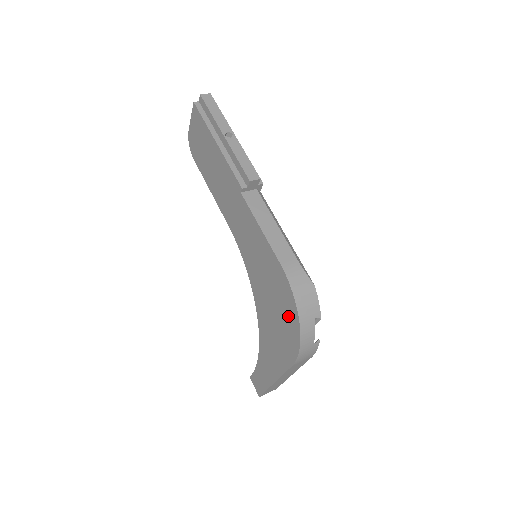
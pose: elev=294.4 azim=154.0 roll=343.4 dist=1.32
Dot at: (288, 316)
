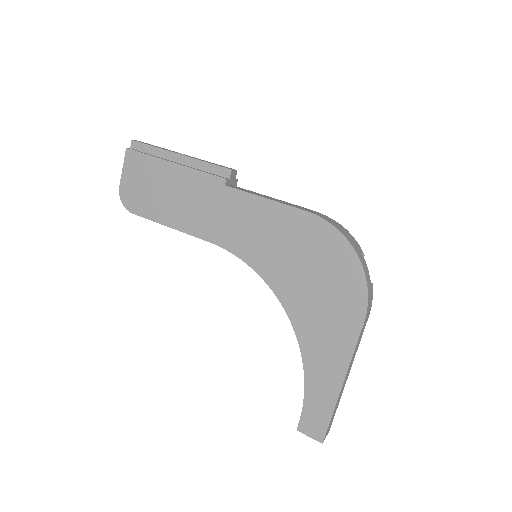
Dot at: (338, 262)
